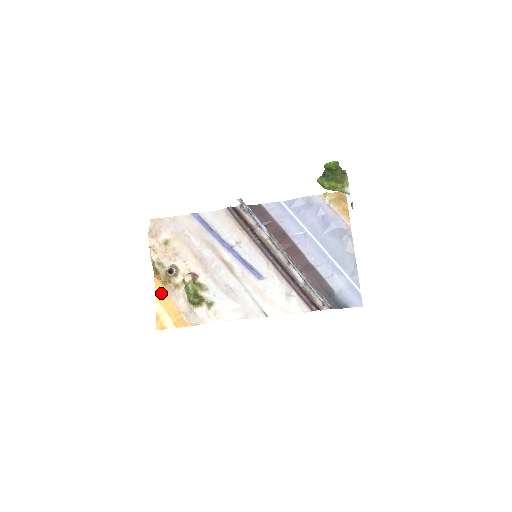
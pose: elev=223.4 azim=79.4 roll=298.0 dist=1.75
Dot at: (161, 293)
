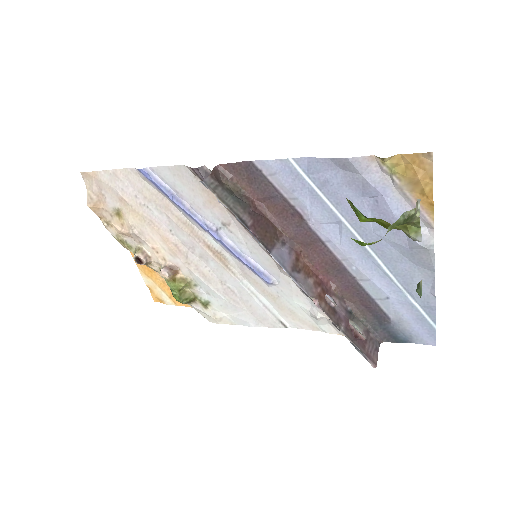
Dot at: (143, 265)
